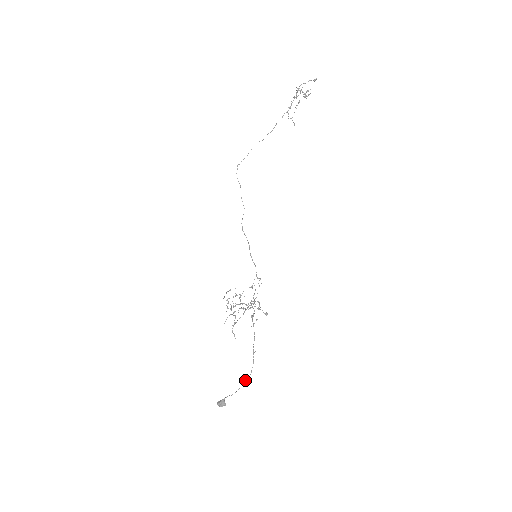
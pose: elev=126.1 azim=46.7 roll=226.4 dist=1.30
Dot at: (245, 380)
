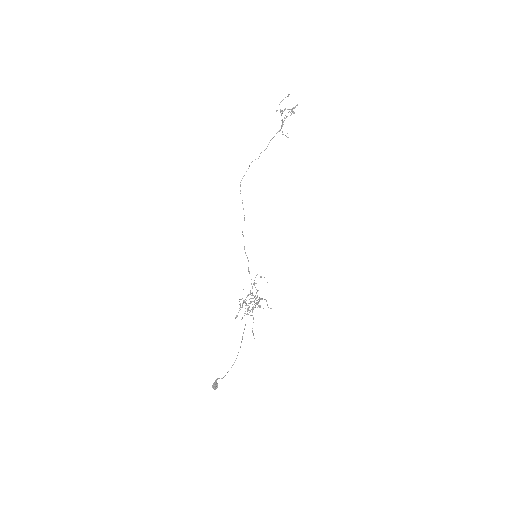
Dot at: occluded
